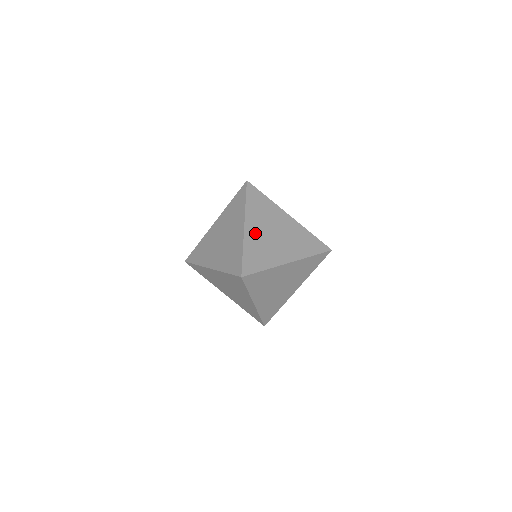
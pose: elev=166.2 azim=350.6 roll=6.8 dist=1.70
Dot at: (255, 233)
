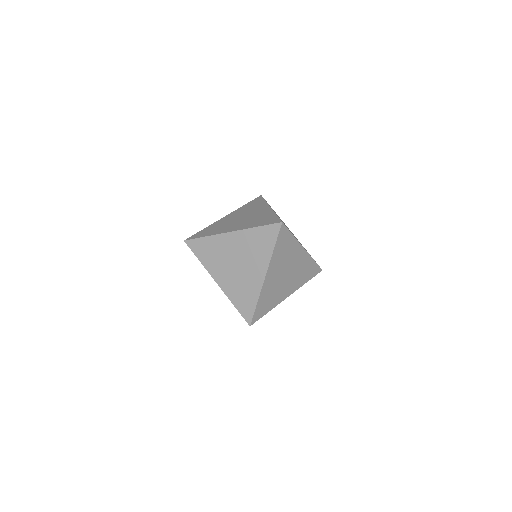
Dot at: (272, 280)
